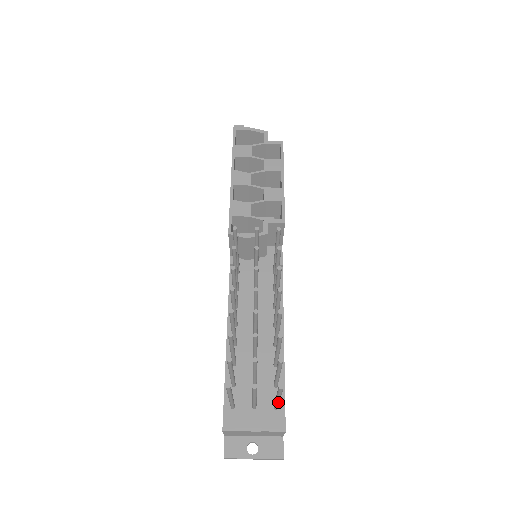
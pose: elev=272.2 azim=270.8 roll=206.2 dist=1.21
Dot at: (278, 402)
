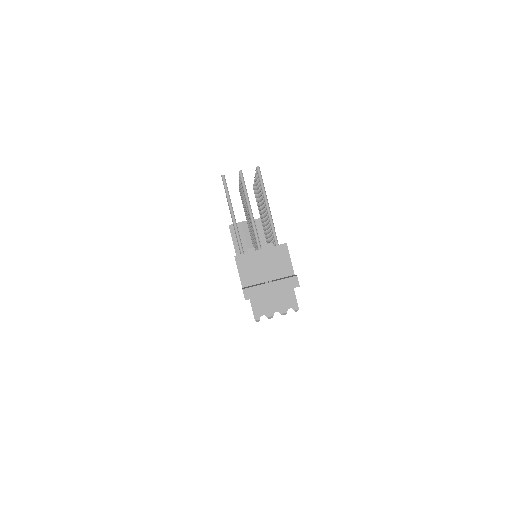
Dot at: (270, 214)
